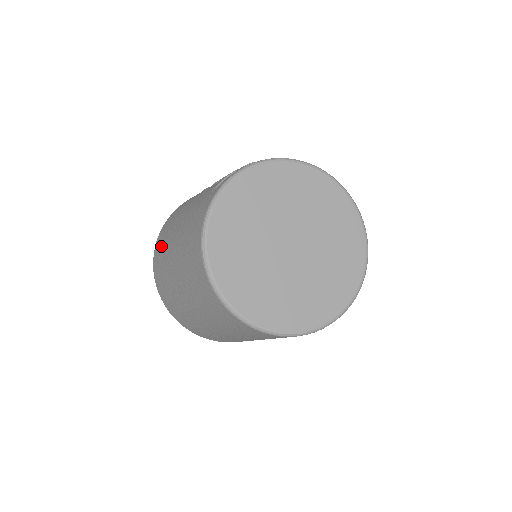
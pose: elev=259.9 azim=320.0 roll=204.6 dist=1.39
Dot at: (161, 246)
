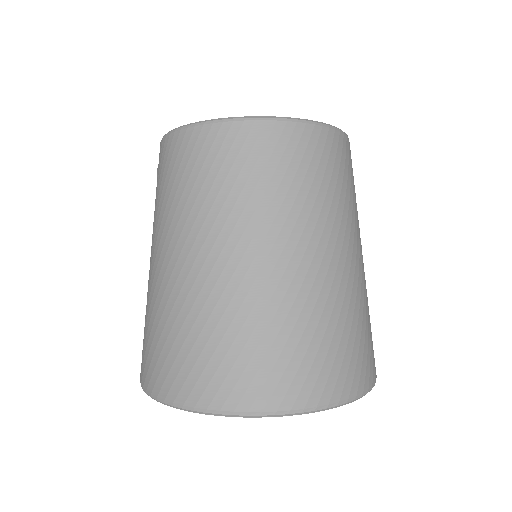
Dot at: (156, 341)
